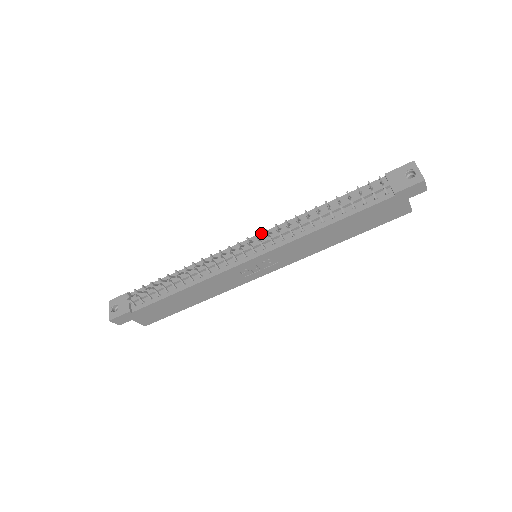
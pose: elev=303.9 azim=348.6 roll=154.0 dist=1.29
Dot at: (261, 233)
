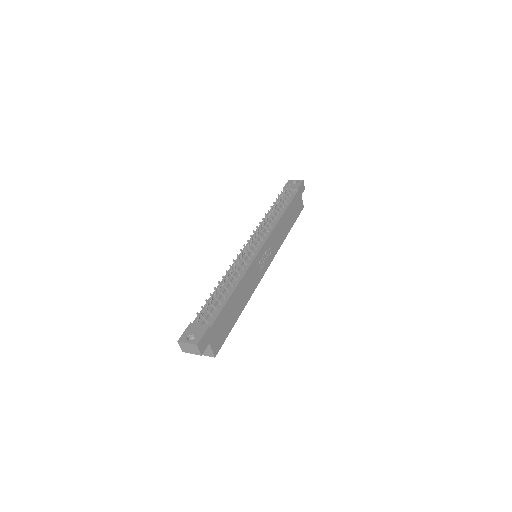
Dot at: (250, 239)
